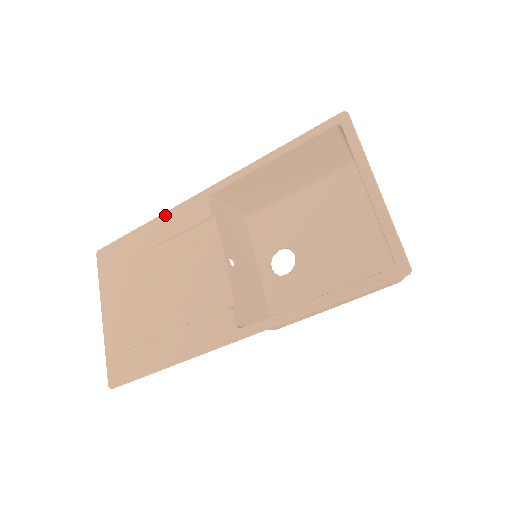
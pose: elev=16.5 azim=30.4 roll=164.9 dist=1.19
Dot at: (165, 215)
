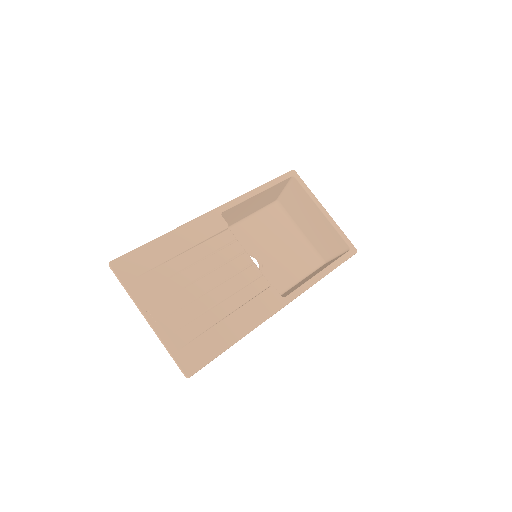
Dot at: (184, 227)
